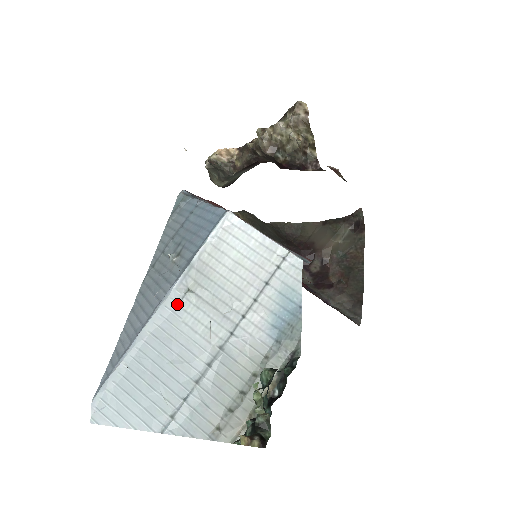
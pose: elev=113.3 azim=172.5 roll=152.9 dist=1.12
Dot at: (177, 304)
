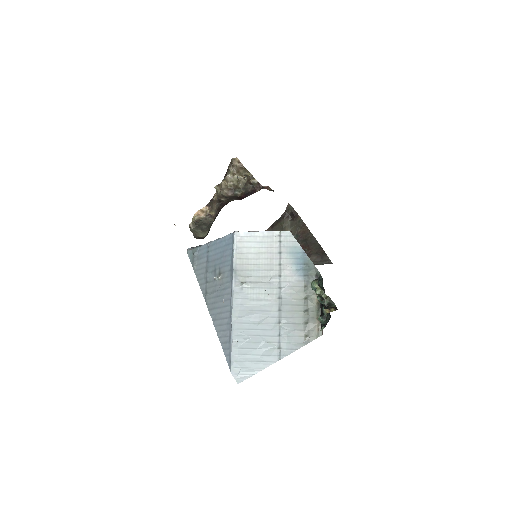
Dot at: (241, 293)
